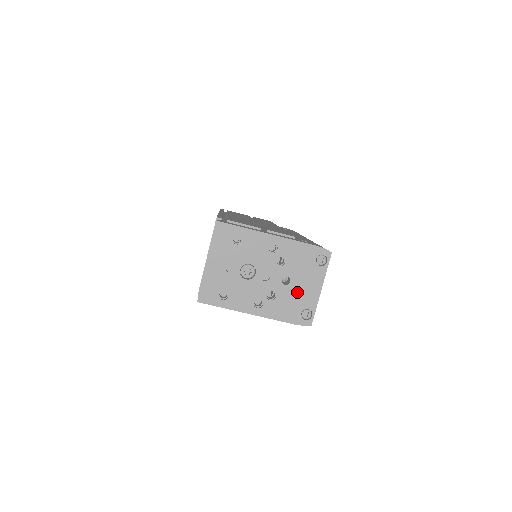
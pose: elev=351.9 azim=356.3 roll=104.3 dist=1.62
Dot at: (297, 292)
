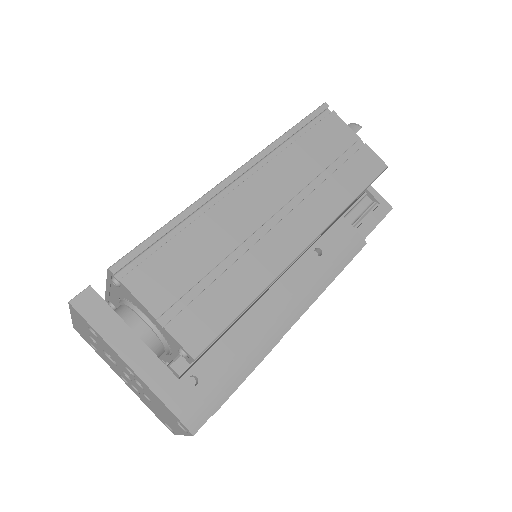
Dot at: (159, 412)
